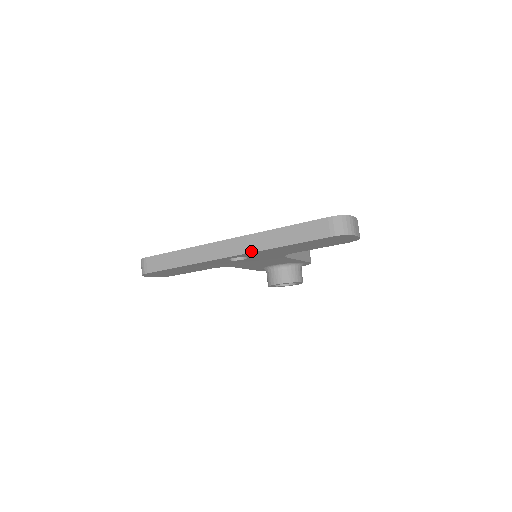
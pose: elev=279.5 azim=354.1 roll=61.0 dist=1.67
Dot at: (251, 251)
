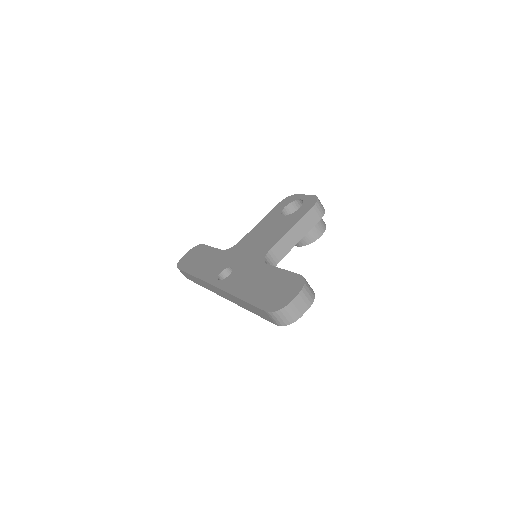
Dot at: (233, 302)
